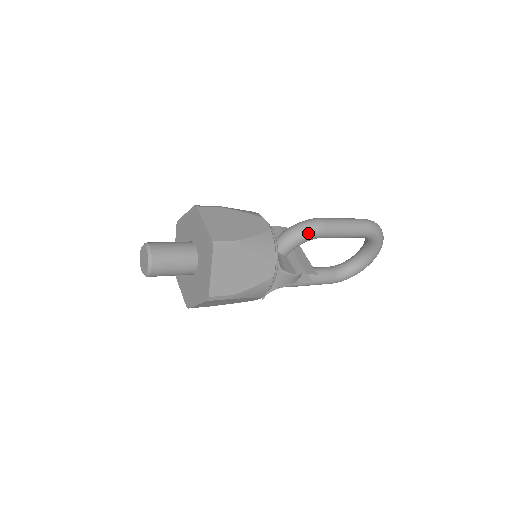
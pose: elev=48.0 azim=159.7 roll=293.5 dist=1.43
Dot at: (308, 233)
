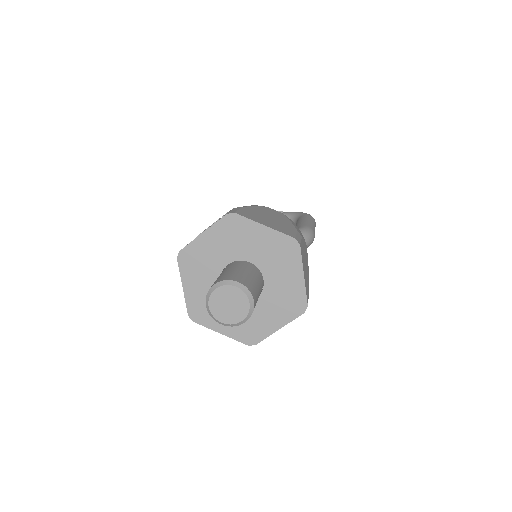
Dot at: occluded
